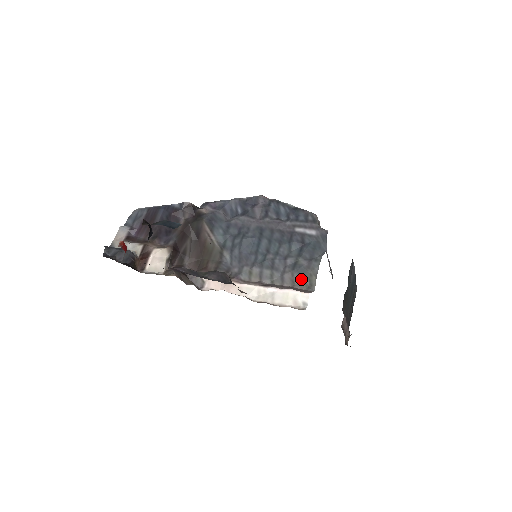
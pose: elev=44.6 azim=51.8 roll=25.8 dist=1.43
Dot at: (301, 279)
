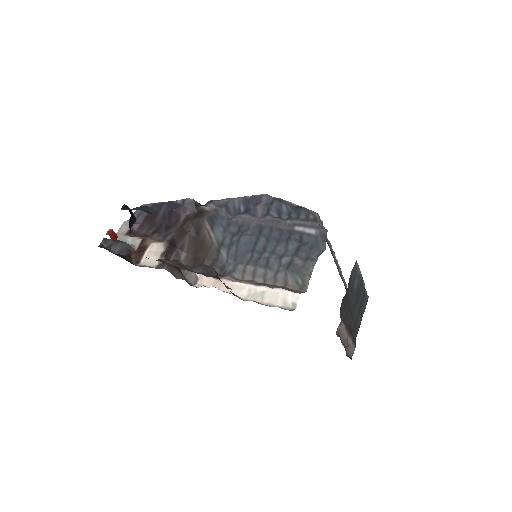
Dot at: (294, 279)
